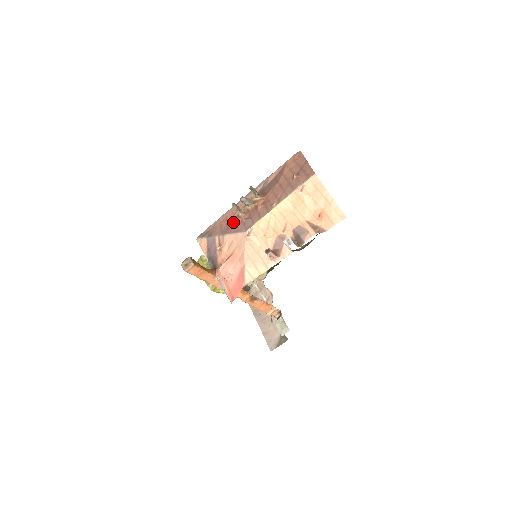
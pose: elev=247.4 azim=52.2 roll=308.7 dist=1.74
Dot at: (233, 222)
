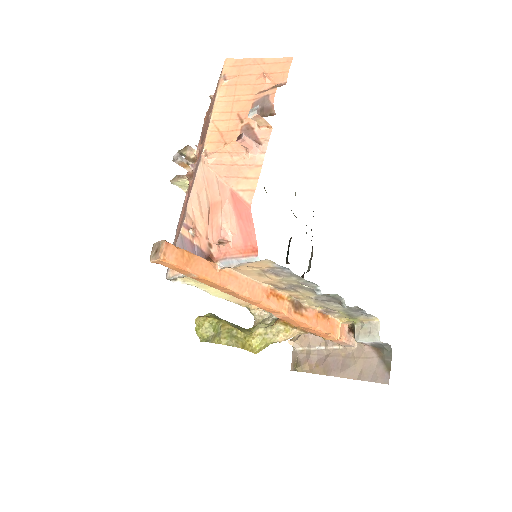
Dot at: (187, 197)
